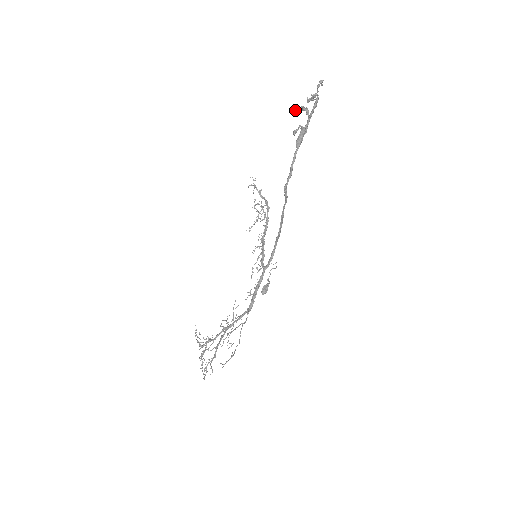
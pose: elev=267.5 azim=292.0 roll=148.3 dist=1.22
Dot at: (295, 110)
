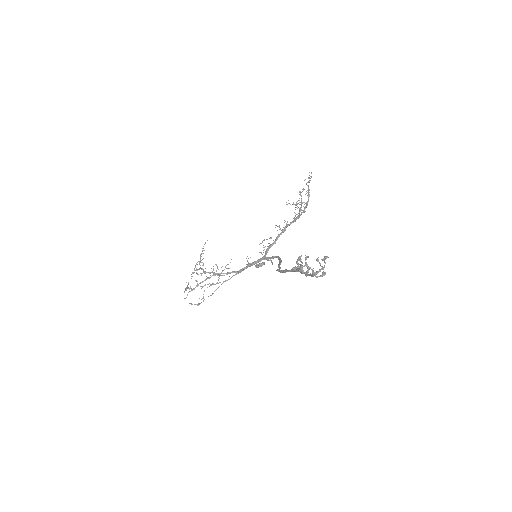
Dot at: (297, 263)
